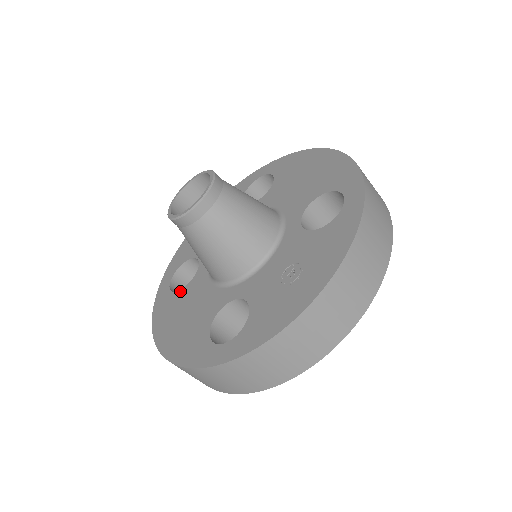
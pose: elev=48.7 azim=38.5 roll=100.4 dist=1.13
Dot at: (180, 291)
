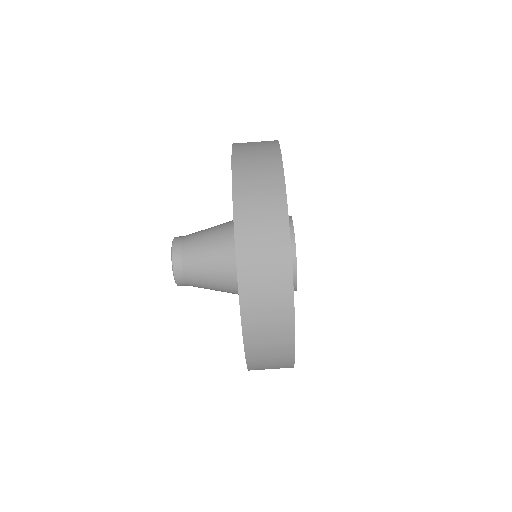
Dot at: occluded
